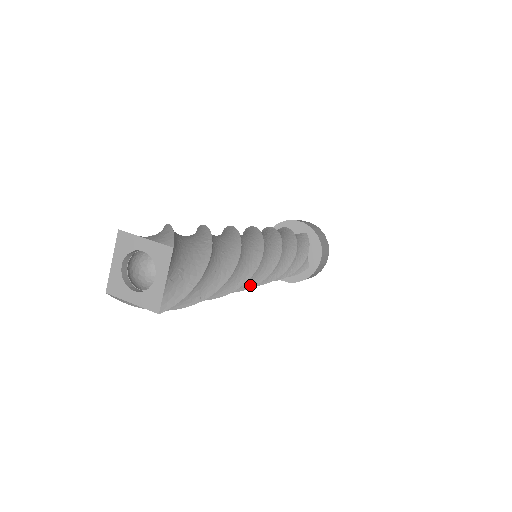
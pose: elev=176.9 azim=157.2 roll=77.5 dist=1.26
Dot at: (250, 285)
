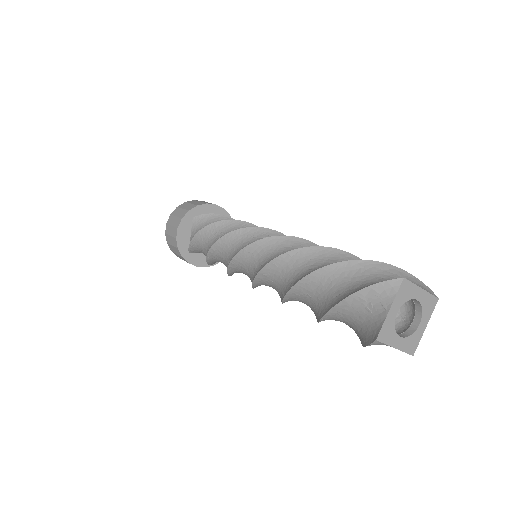
Dot at: occluded
